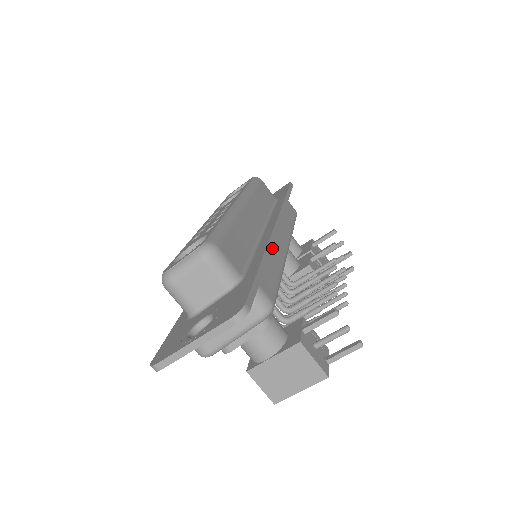
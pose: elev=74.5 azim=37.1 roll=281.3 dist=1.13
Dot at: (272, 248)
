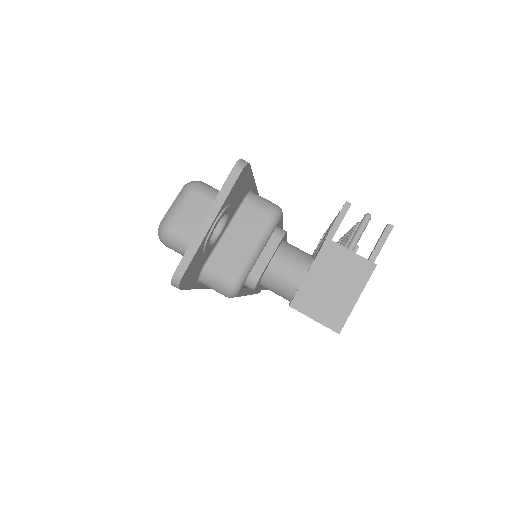
Dot at: occluded
